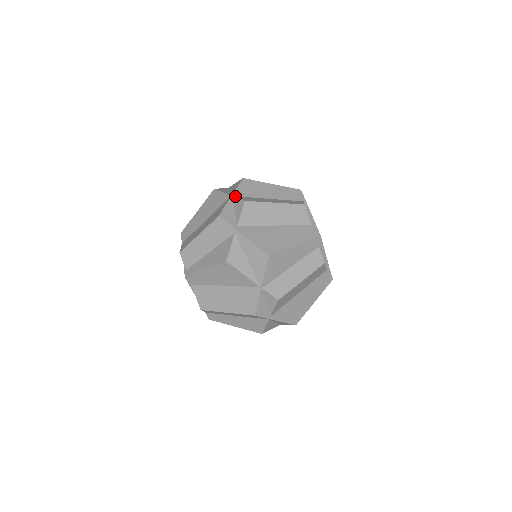
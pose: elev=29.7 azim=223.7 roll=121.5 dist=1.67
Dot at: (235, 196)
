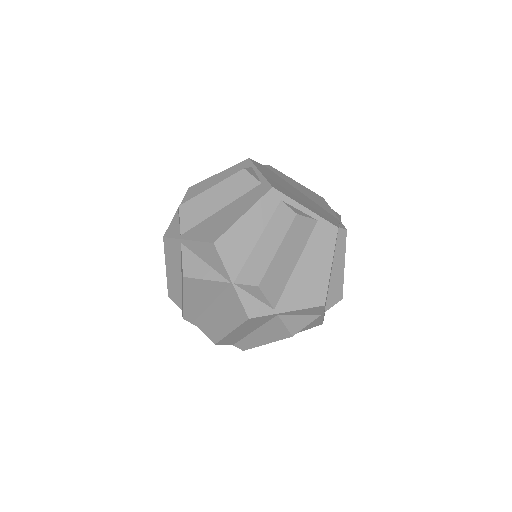
Dot at: occluded
